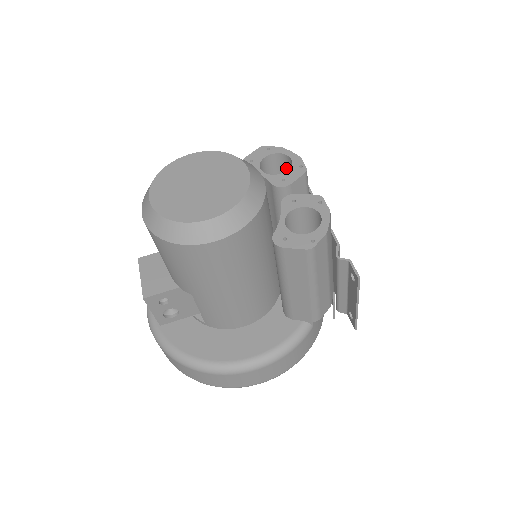
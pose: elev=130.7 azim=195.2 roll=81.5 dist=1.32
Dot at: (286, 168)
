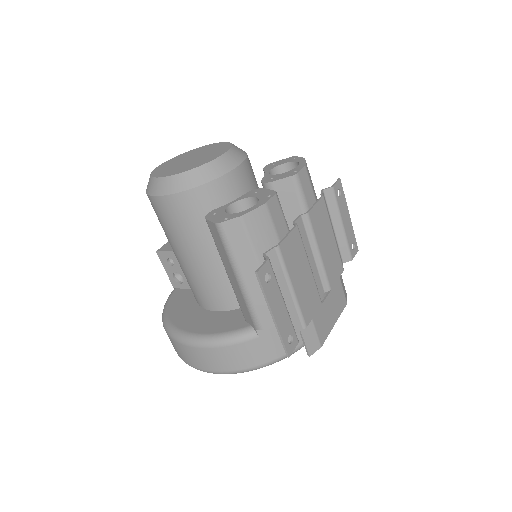
Dot at: occluded
